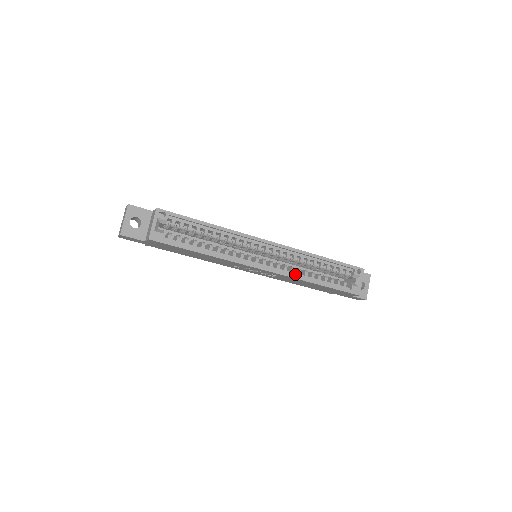
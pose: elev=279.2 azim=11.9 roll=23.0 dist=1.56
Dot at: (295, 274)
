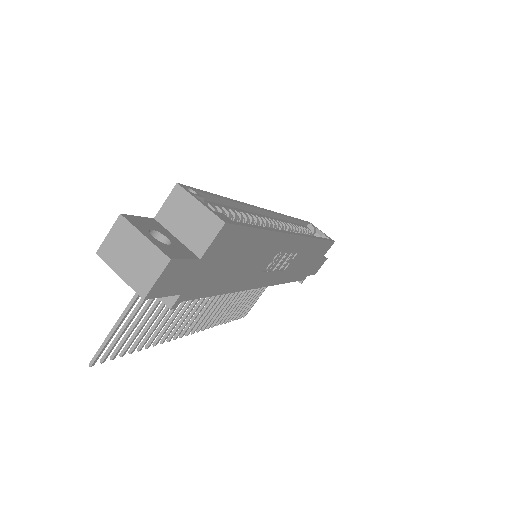
Dot at: occluded
